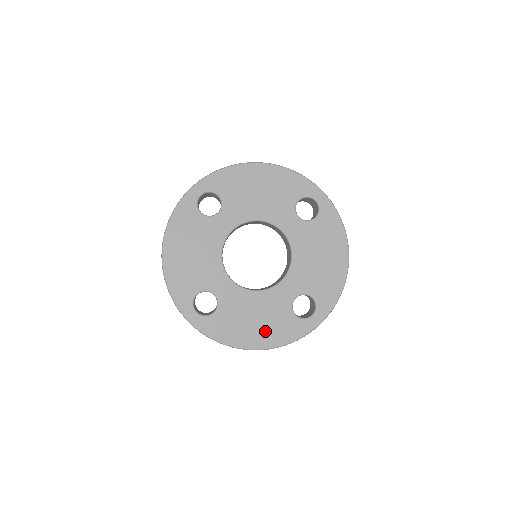
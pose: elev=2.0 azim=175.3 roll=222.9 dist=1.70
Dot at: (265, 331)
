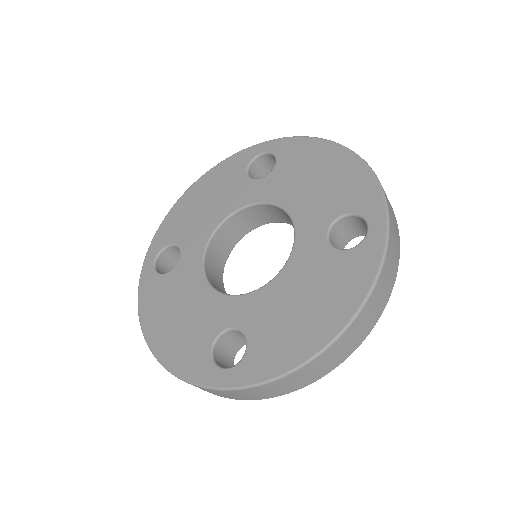
Dot at: (173, 335)
